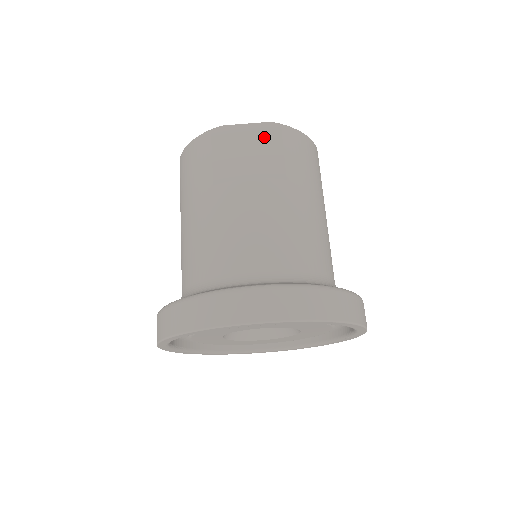
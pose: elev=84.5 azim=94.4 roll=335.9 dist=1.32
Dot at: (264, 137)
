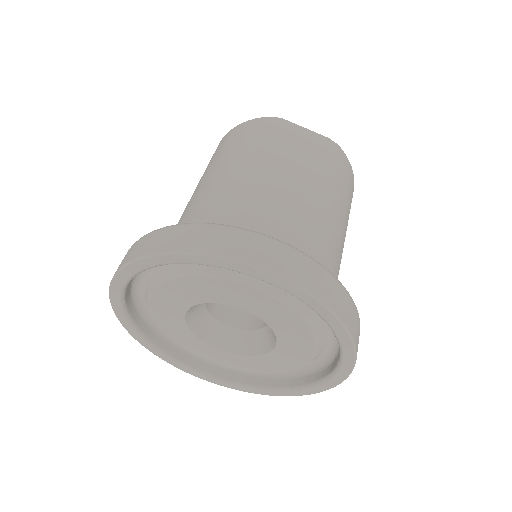
Dot at: (319, 145)
